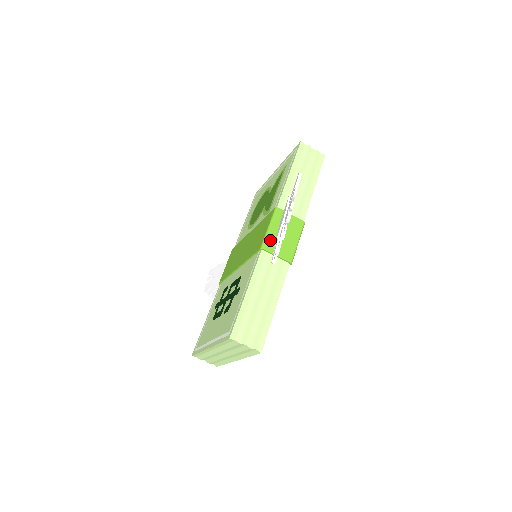
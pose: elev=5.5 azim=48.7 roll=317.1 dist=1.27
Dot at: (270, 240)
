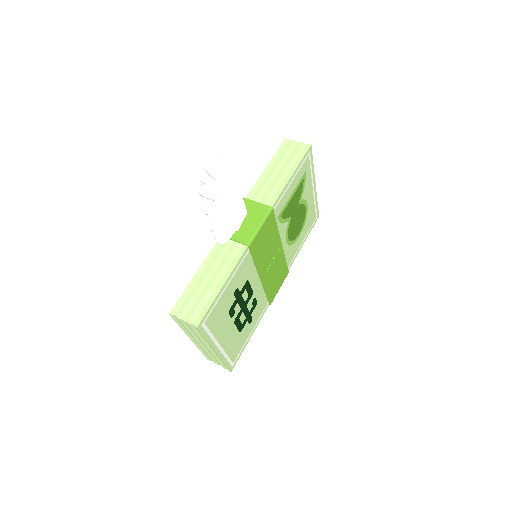
Dot at: occluded
